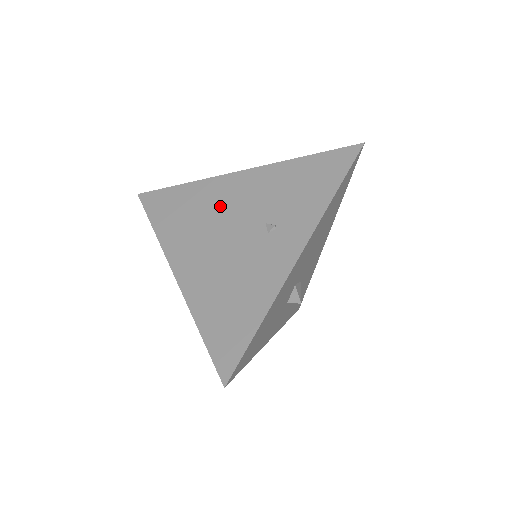
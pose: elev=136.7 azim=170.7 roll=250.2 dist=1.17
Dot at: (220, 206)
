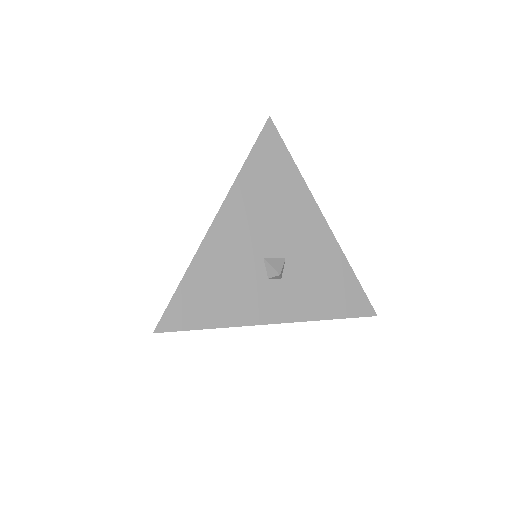
Dot at: occluded
